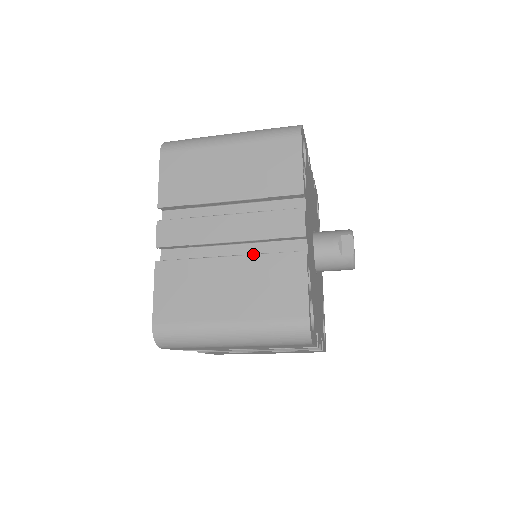
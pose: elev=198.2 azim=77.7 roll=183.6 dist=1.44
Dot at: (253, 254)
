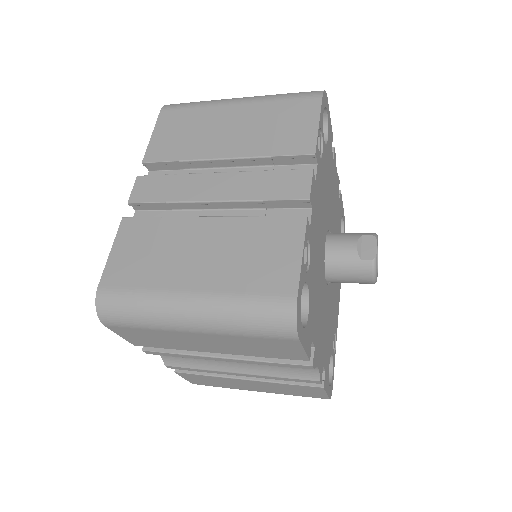
Dot at: (240, 216)
